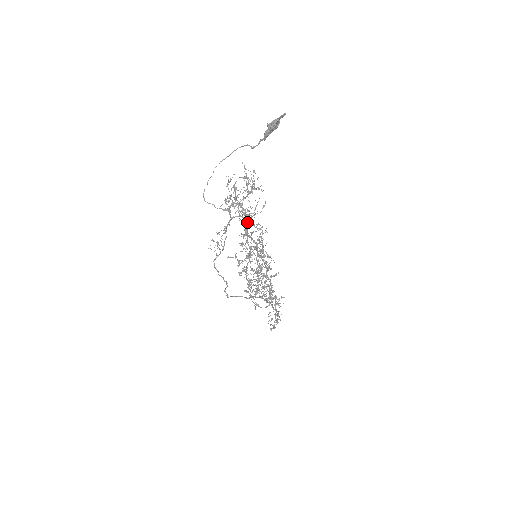
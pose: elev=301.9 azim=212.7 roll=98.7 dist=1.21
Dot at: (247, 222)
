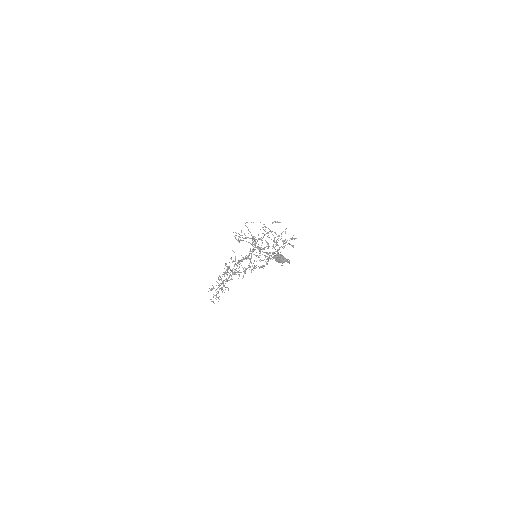
Dot at: occluded
